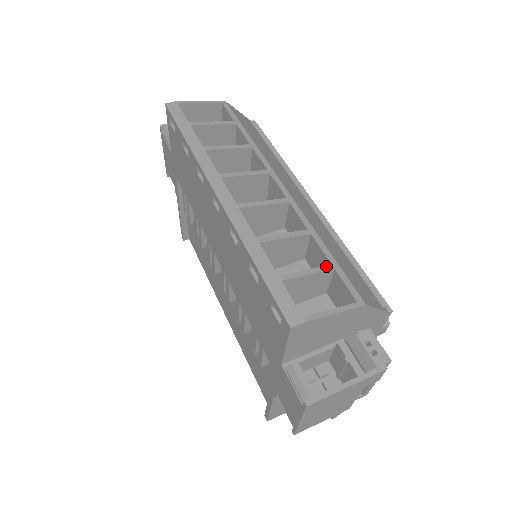
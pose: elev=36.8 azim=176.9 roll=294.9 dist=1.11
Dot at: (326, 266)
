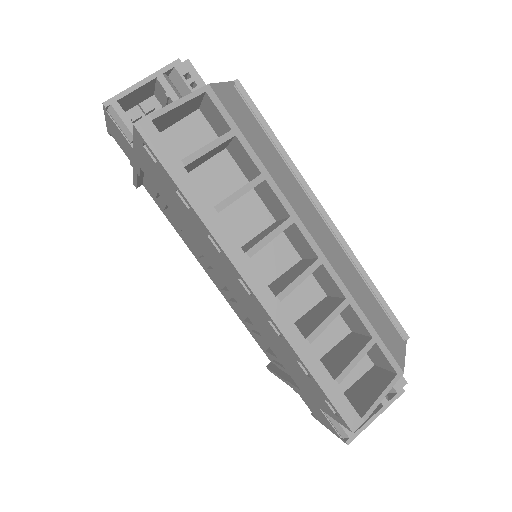
Dot at: (369, 343)
